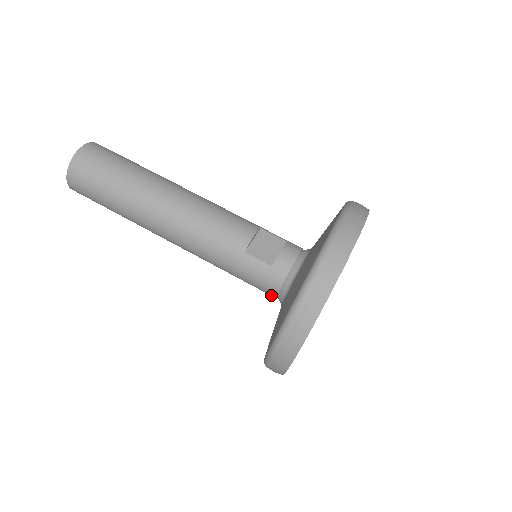
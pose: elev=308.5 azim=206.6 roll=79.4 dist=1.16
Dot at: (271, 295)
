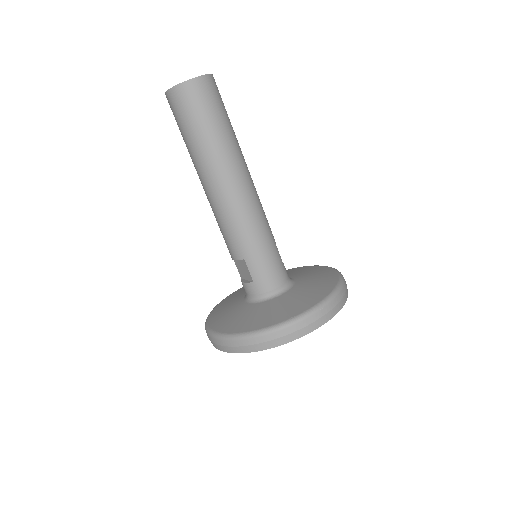
Dot at: (269, 286)
